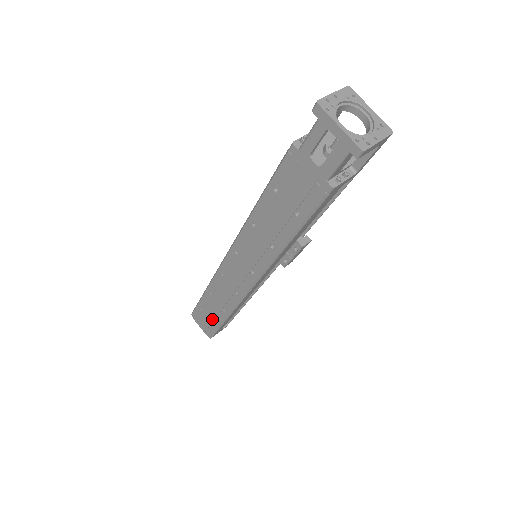
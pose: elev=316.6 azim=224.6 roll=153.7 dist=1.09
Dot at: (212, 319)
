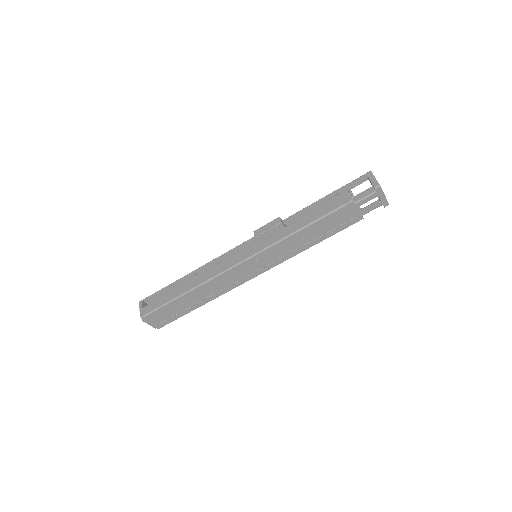
Dot at: (178, 312)
